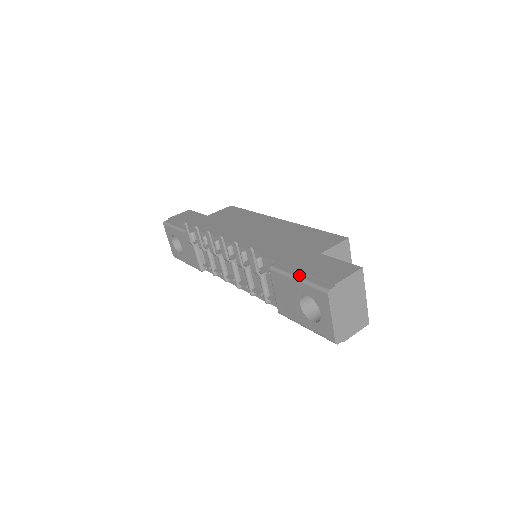
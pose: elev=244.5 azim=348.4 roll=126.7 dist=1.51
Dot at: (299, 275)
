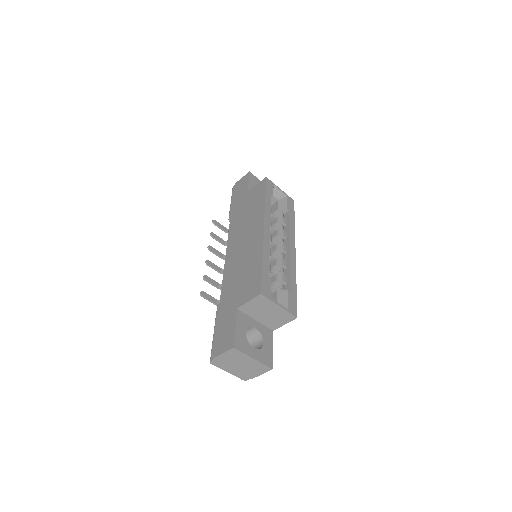
Dot at: (215, 331)
